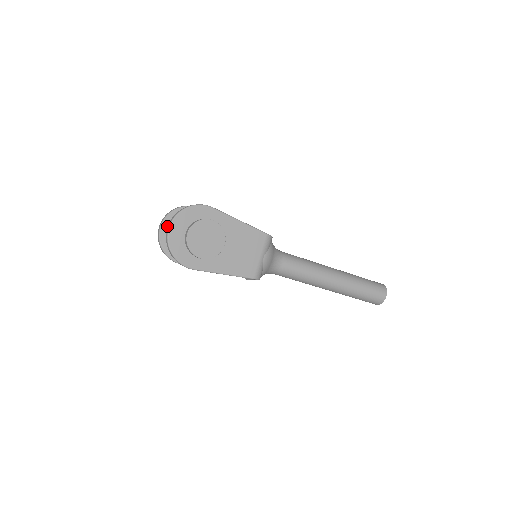
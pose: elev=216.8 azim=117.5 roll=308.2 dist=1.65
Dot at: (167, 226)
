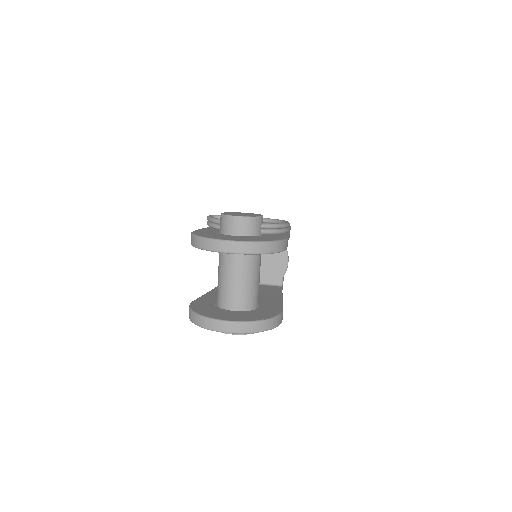
Dot at: occluded
